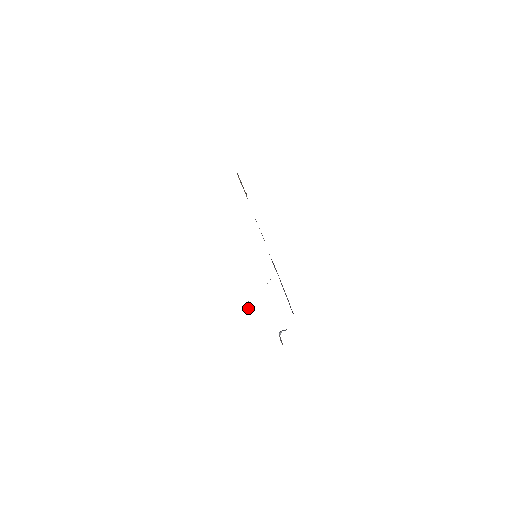
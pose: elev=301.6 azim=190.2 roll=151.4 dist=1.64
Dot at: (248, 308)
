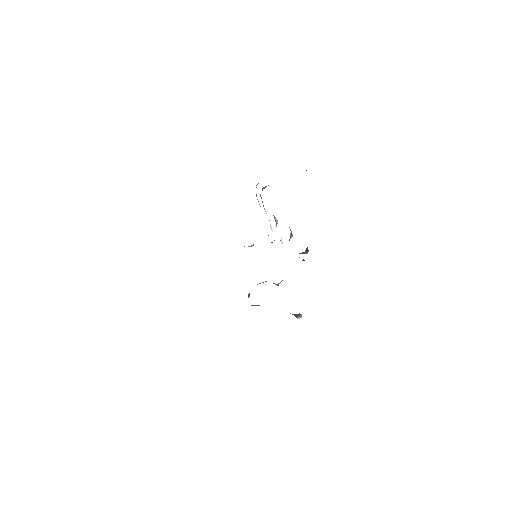
Dot at: (248, 297)
